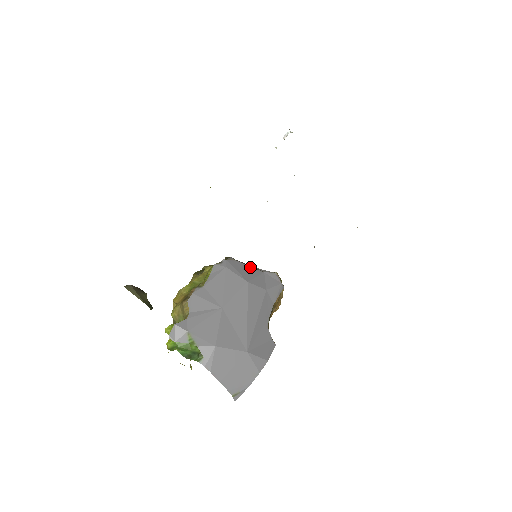
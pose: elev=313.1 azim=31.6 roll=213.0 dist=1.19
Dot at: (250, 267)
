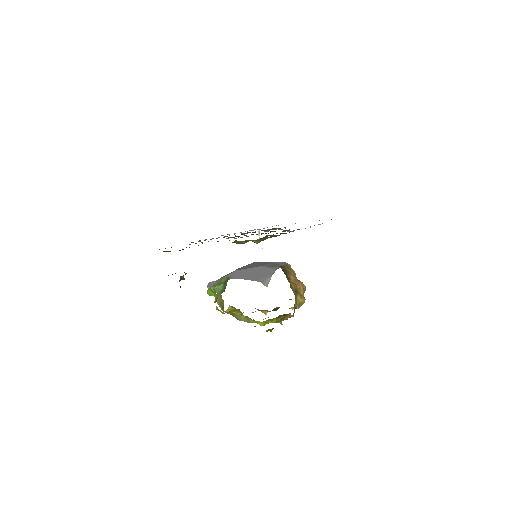
Dot at: occluded
